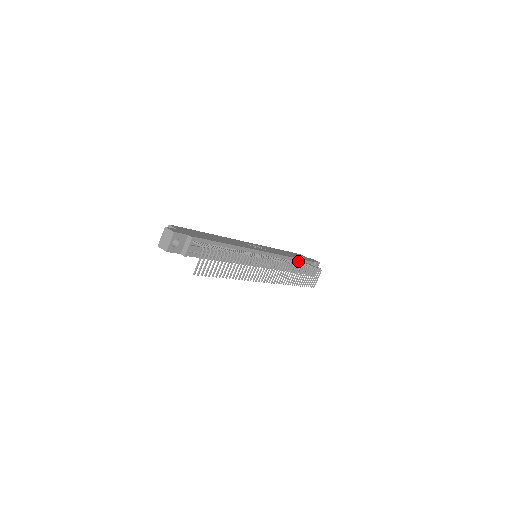
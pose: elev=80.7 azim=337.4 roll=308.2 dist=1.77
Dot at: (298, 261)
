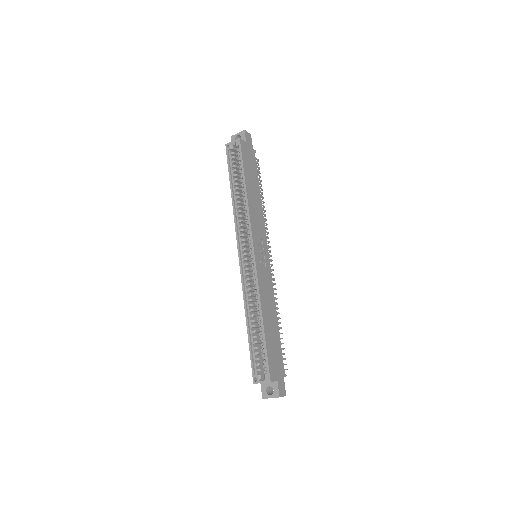
Dot at: occluded
